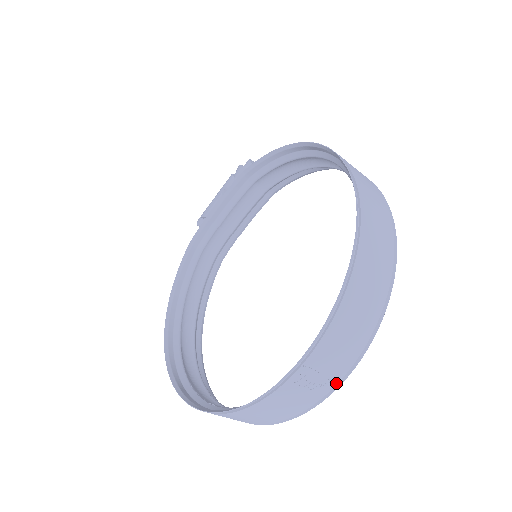
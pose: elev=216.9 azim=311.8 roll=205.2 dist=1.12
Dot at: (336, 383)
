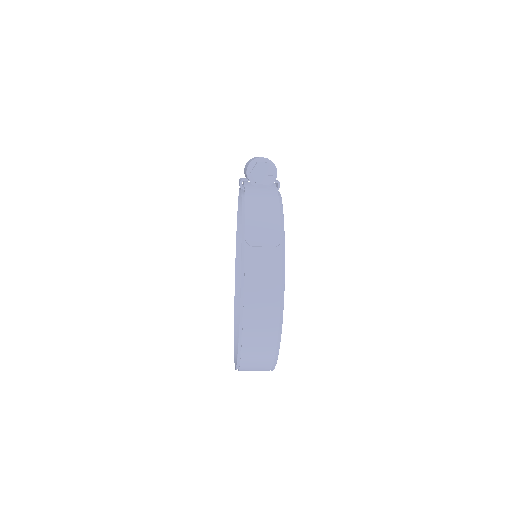
Dot at: occluded
